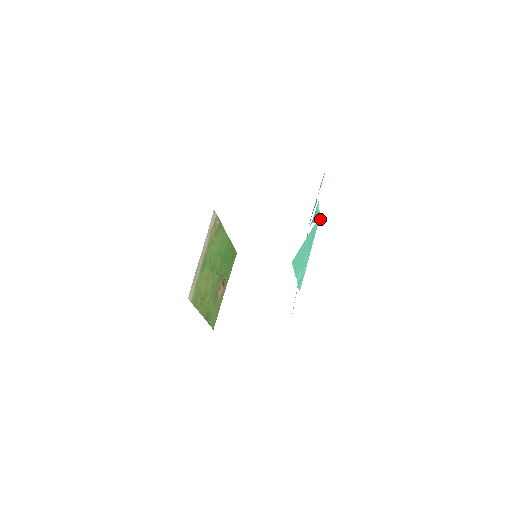
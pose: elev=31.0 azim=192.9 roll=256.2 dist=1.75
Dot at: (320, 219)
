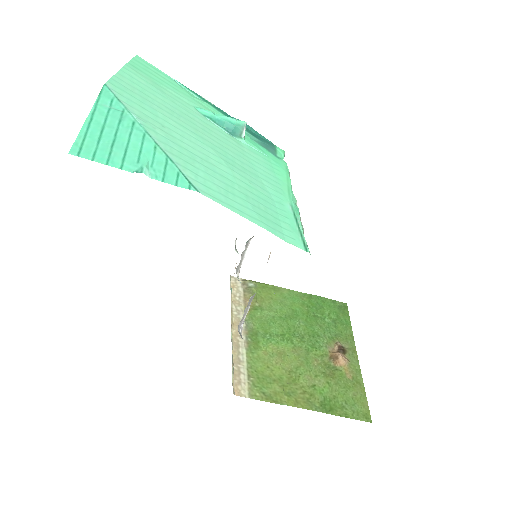
Dot at: (244, 124)
